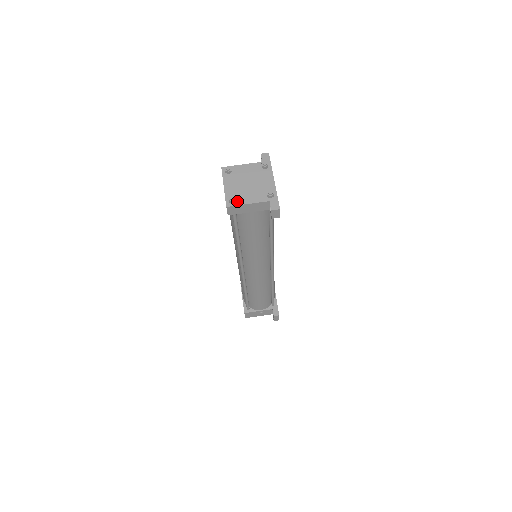
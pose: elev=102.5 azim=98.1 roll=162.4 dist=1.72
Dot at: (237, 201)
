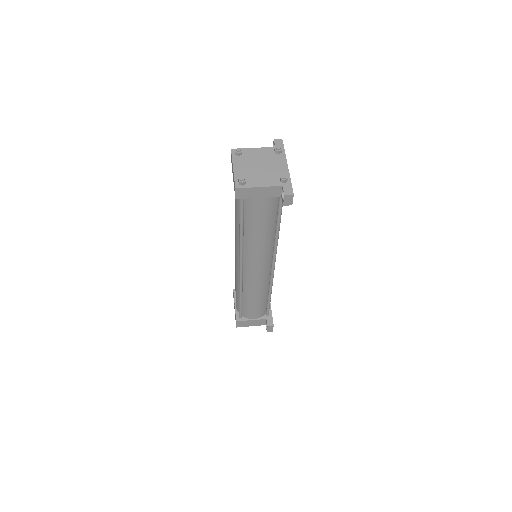
Dot at: (247, 183)
